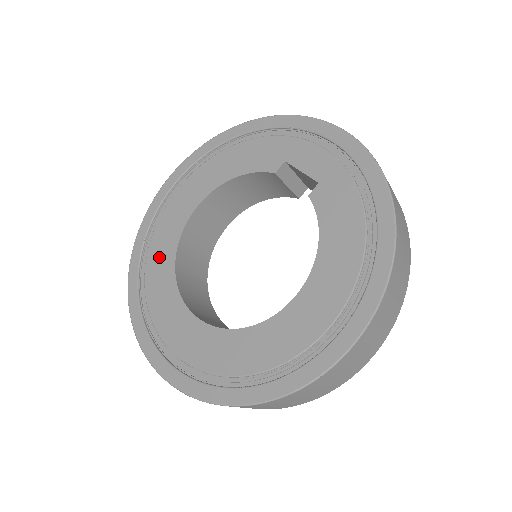
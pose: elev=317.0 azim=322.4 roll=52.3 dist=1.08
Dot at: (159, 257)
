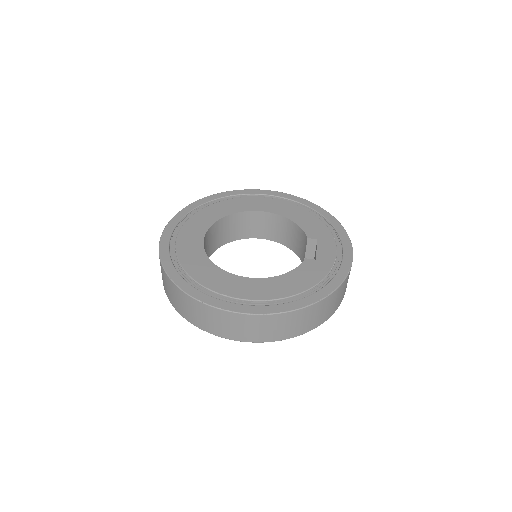
Dot at: (224, 207)
